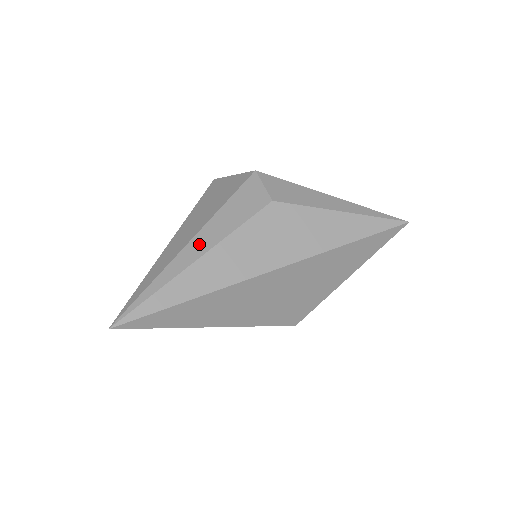
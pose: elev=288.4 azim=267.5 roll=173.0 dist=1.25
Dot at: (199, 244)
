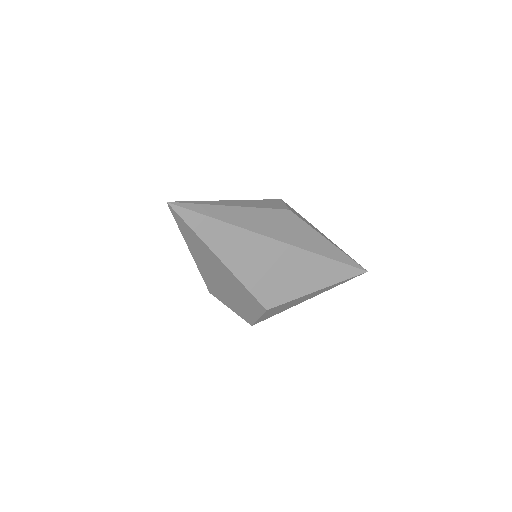
Dot at: (238, 203)
